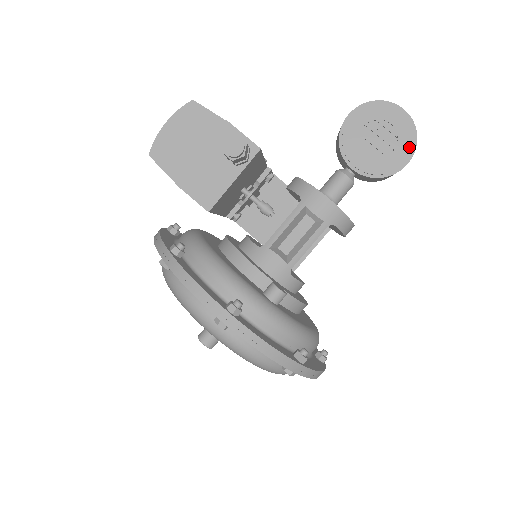
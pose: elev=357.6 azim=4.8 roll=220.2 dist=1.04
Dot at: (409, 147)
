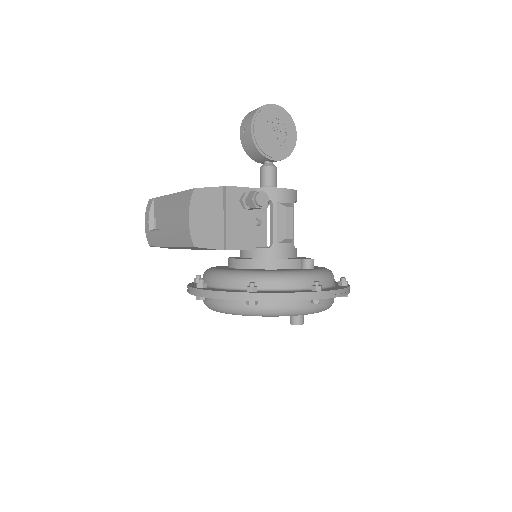
Dot at: (292, 126)
